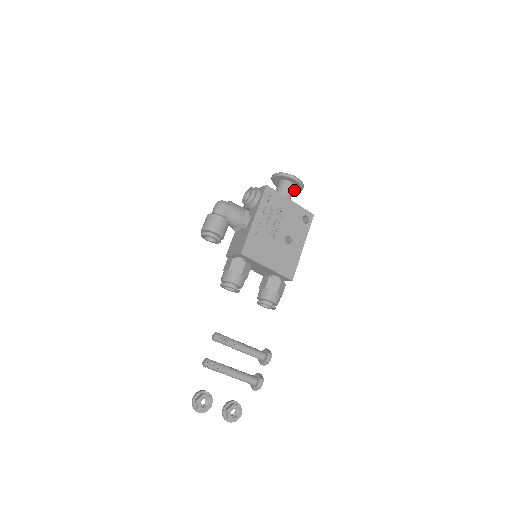
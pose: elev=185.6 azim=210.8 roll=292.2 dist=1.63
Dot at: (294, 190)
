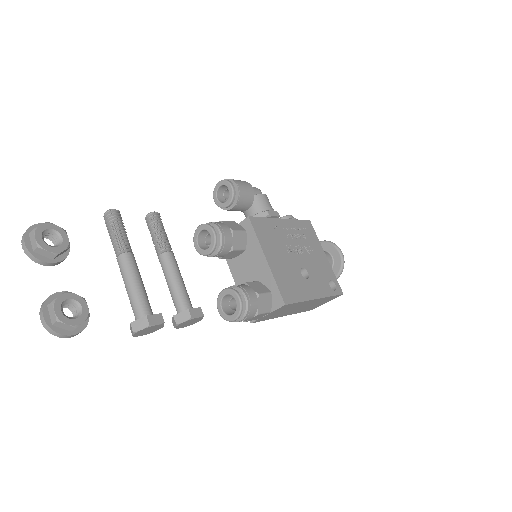
Dot at: occluded
